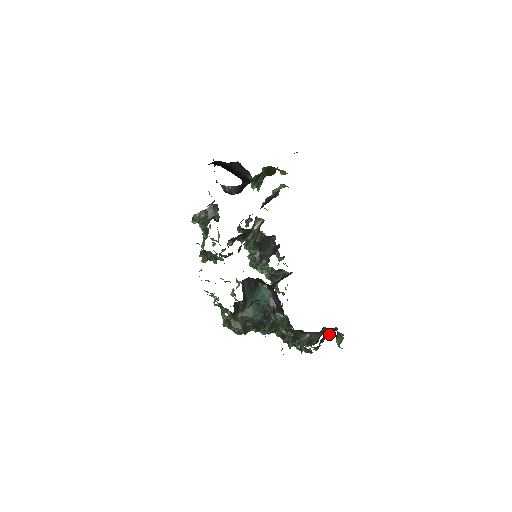
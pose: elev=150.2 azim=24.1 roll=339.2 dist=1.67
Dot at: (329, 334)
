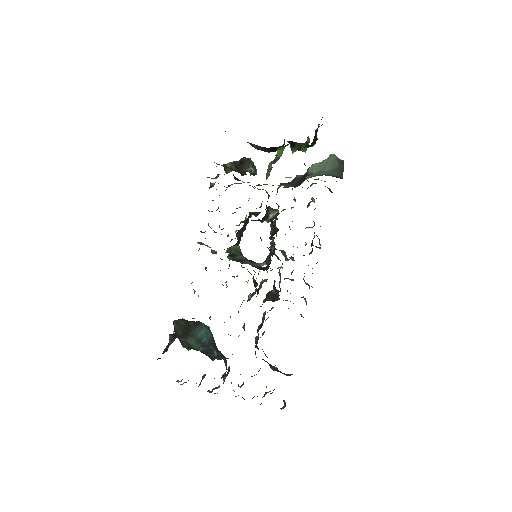
Dot at: occluded
